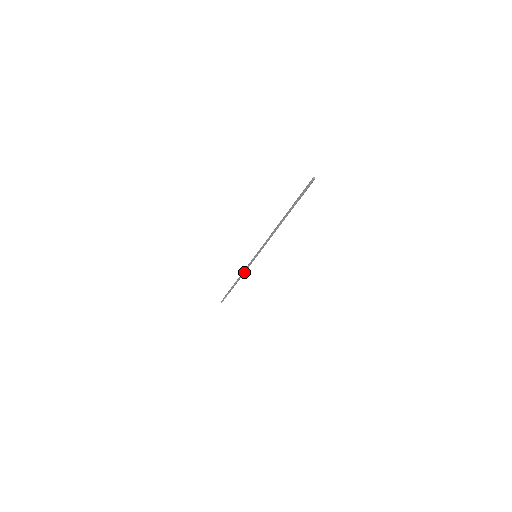
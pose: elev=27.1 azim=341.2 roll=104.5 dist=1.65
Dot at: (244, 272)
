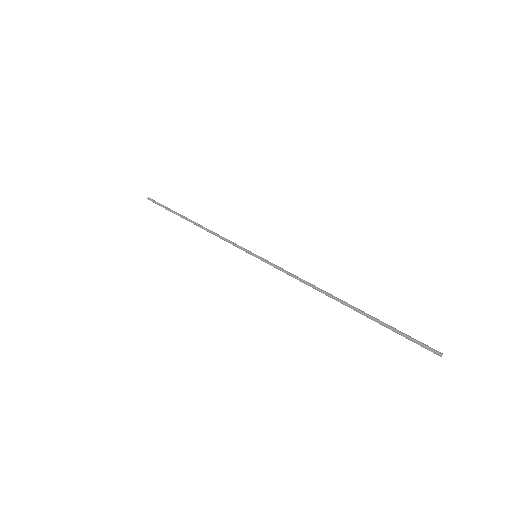
Dot at: (219, 237)
